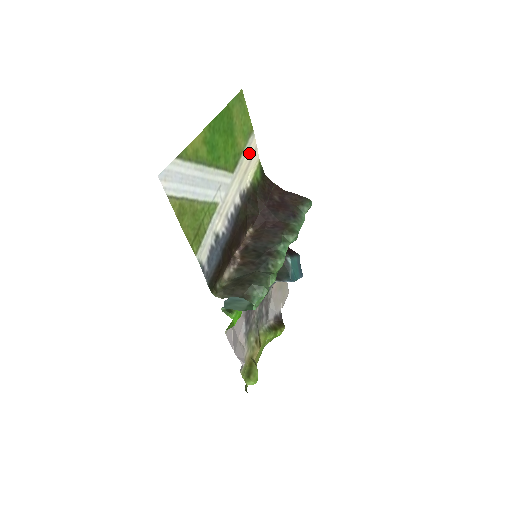
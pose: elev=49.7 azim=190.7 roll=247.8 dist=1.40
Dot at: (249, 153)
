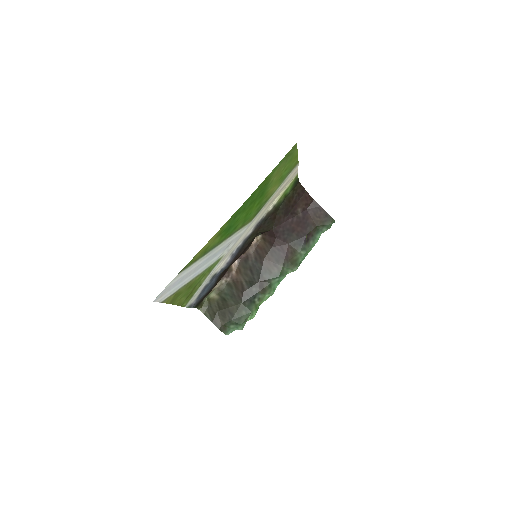
Dot at: (283, 185)
